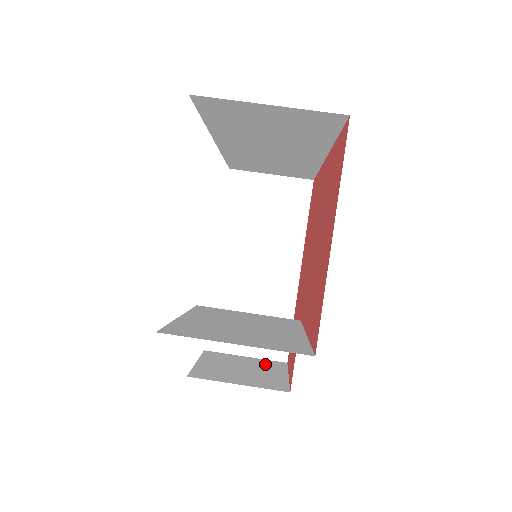
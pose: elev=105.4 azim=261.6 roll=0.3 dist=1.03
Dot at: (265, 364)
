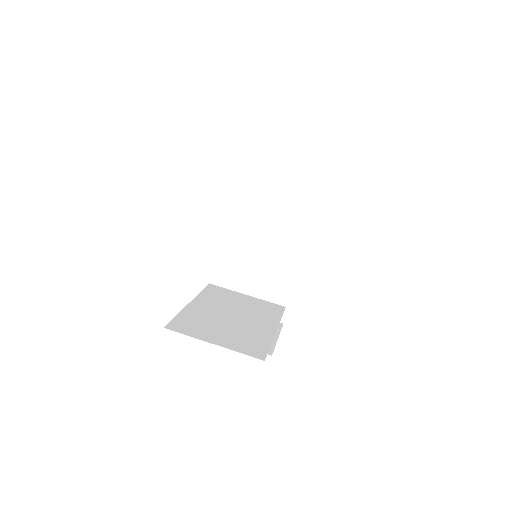
Dot at: occluded
